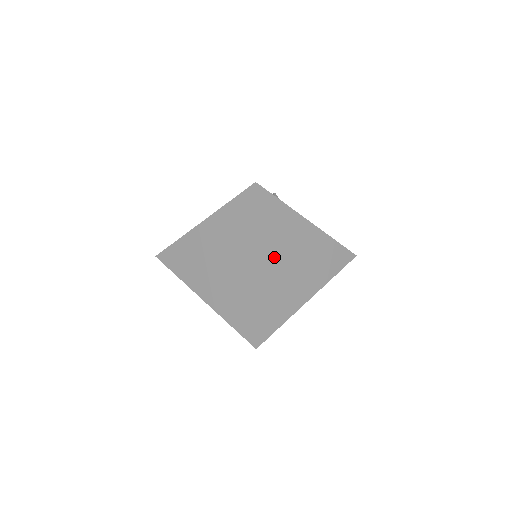
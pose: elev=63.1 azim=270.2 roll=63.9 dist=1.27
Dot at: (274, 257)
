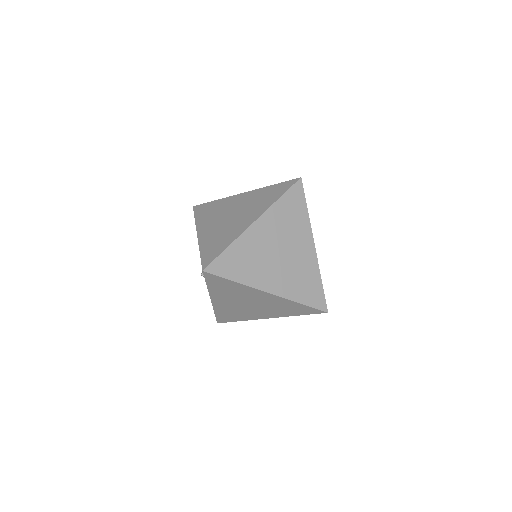
Dot at: (272, 232)
